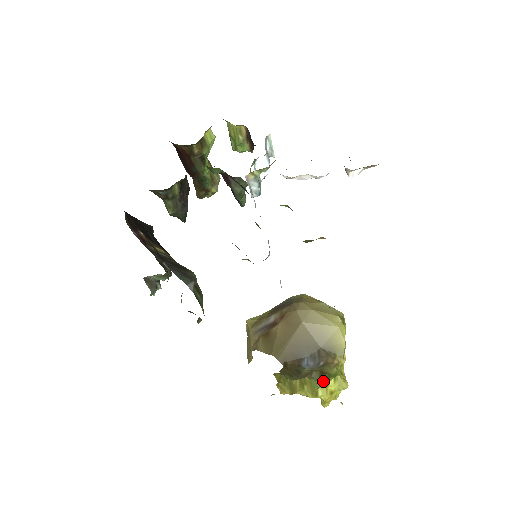
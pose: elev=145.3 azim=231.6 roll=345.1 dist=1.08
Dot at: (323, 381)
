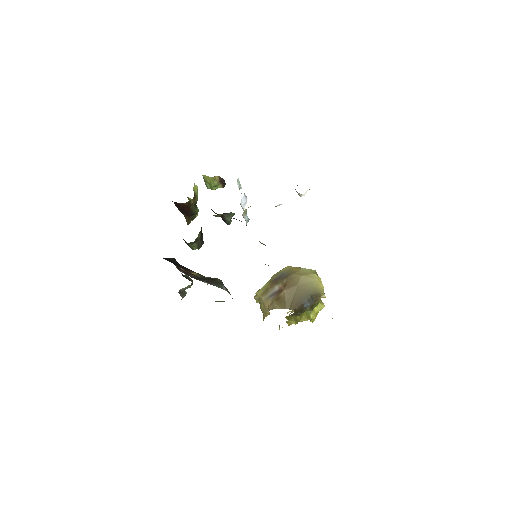
Dot at: (312, 309)
